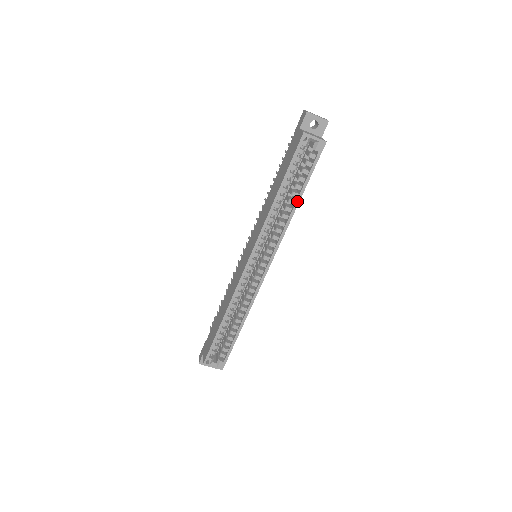
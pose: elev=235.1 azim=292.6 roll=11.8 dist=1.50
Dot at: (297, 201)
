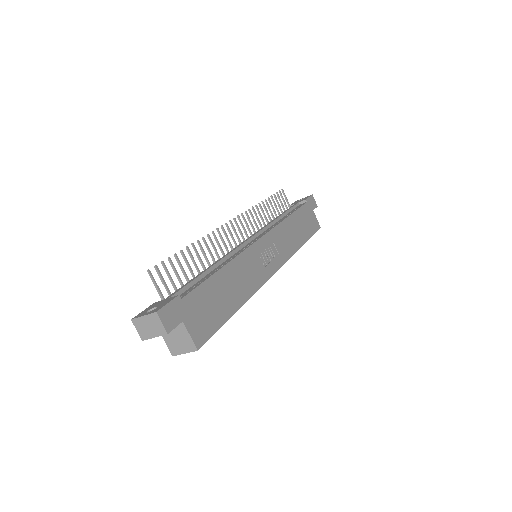
Dot at: (237, 309)
